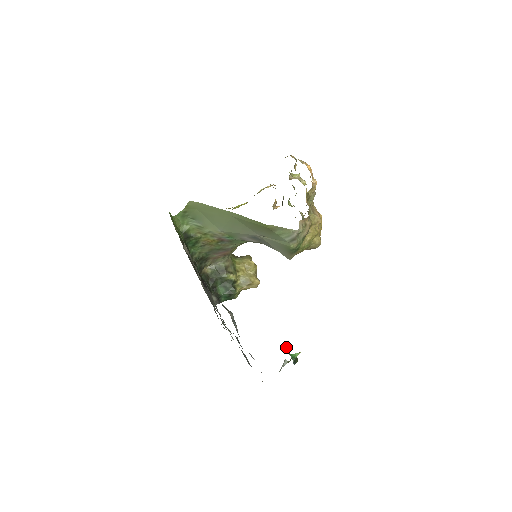
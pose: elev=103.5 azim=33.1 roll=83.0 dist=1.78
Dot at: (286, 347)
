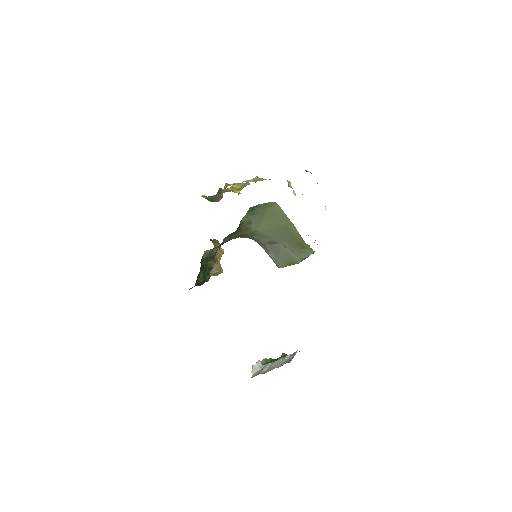
Dot at: occluded
